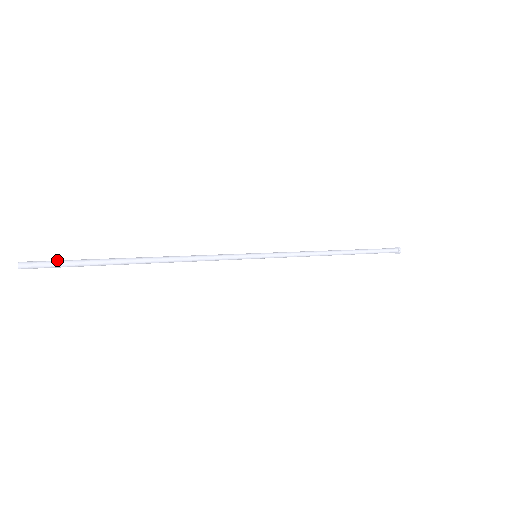
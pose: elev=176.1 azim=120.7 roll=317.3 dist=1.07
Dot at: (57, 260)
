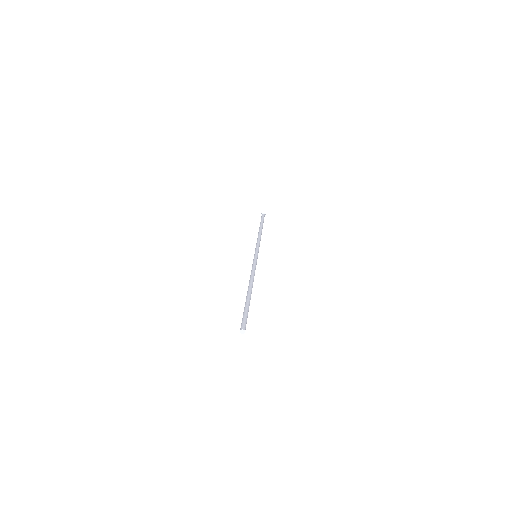
Dot at: (243, 317)
